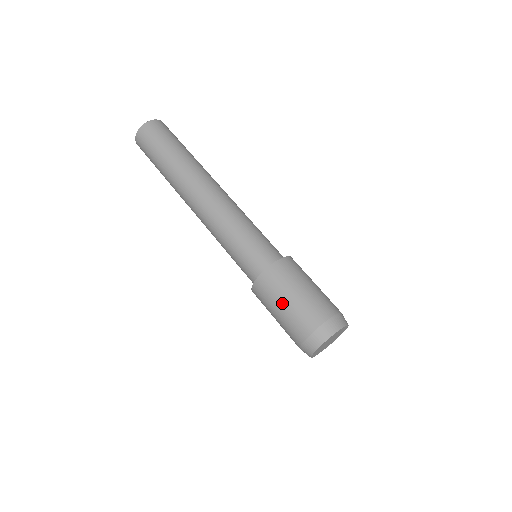
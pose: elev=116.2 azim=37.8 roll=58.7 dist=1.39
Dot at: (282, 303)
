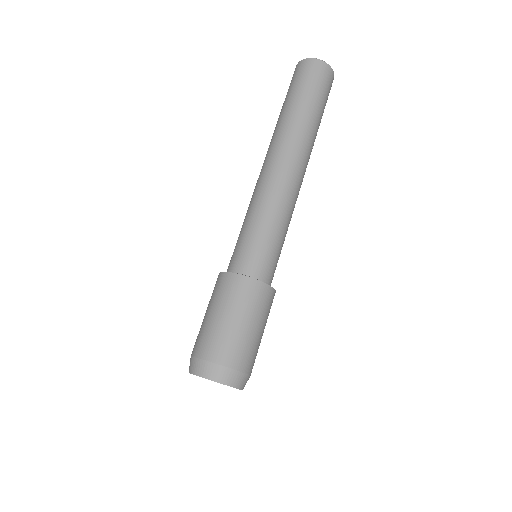
Dot at: (206, 311)
